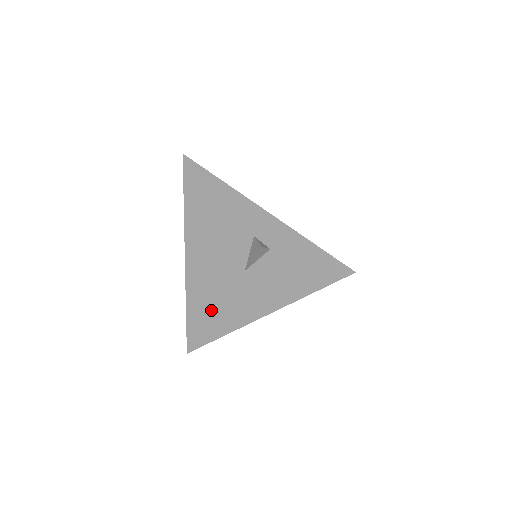
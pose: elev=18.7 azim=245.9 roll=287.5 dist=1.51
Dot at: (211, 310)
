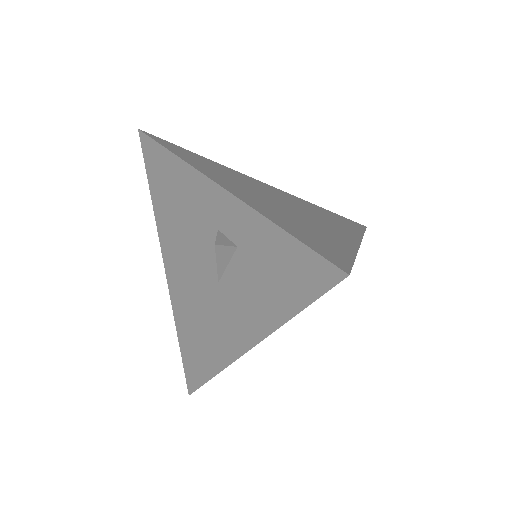
Dot at: (198, 339)
